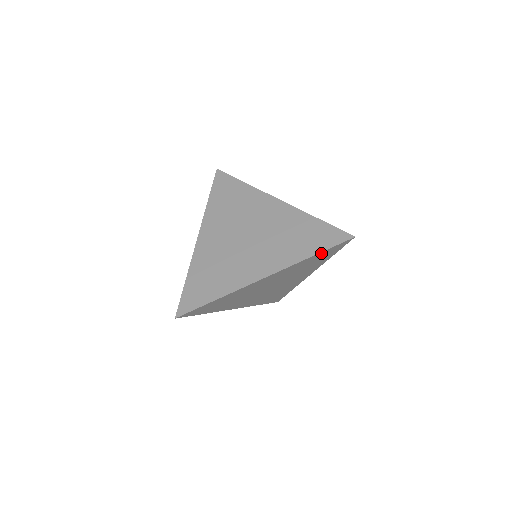
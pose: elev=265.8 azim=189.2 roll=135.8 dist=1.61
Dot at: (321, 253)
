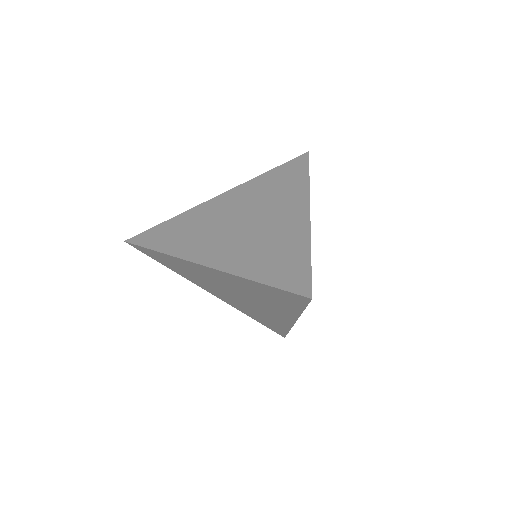
Dot at: (270, 287)
